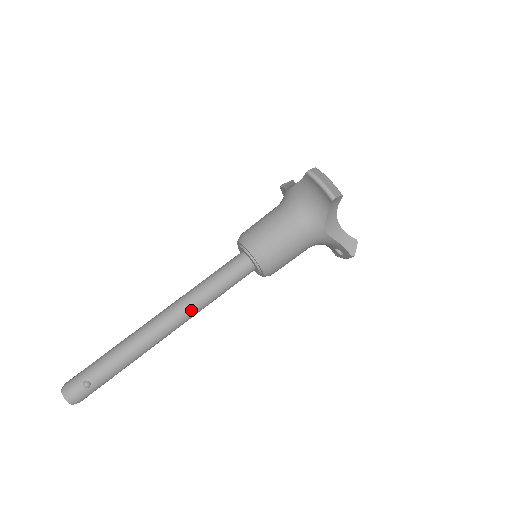
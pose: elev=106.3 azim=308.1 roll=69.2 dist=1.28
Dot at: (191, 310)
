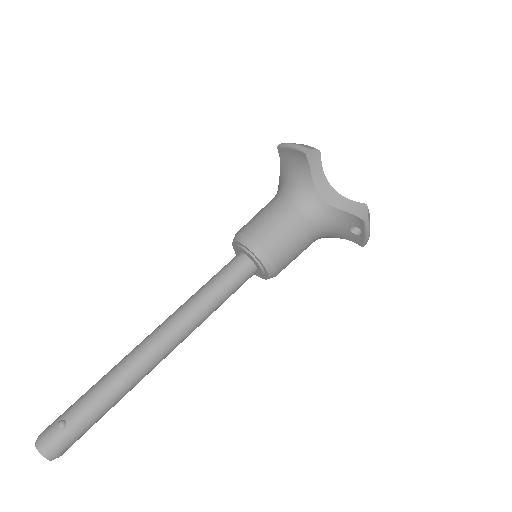
Dot at: (183, 319)
